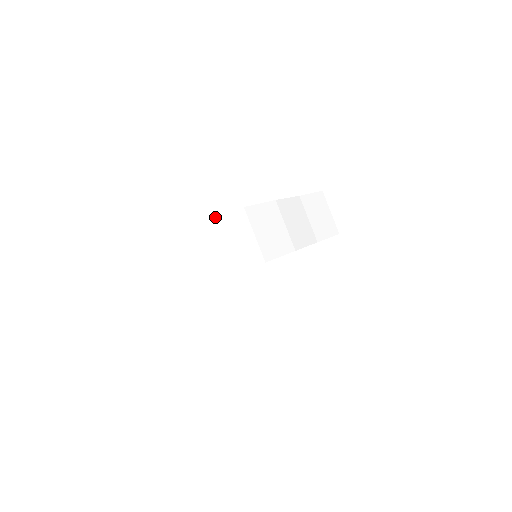
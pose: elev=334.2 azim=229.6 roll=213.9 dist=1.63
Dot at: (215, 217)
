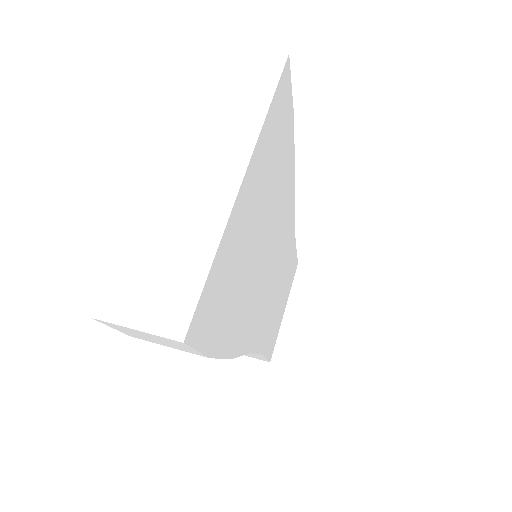
Dot at: occluded
